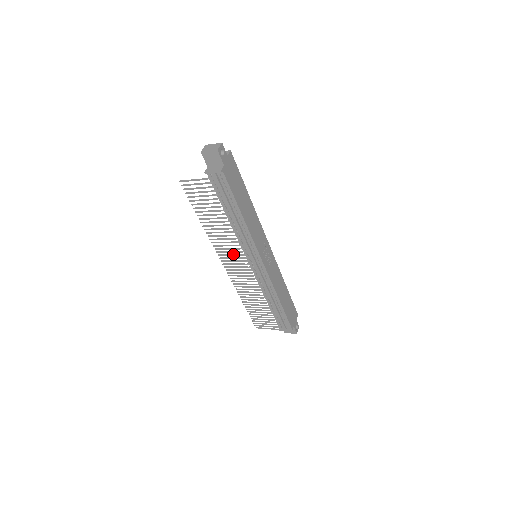
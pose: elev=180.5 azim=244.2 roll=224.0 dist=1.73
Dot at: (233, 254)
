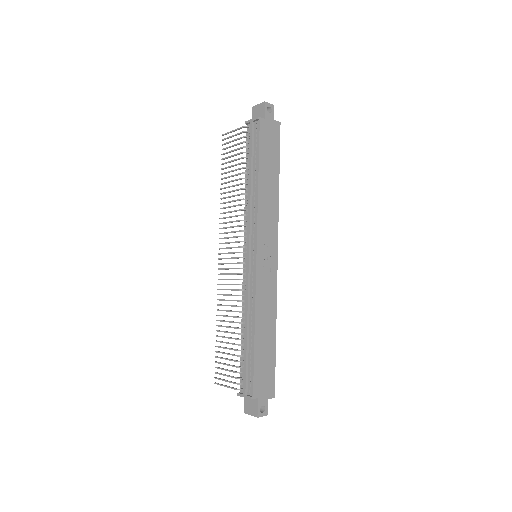
Dot at: (233, 236)
